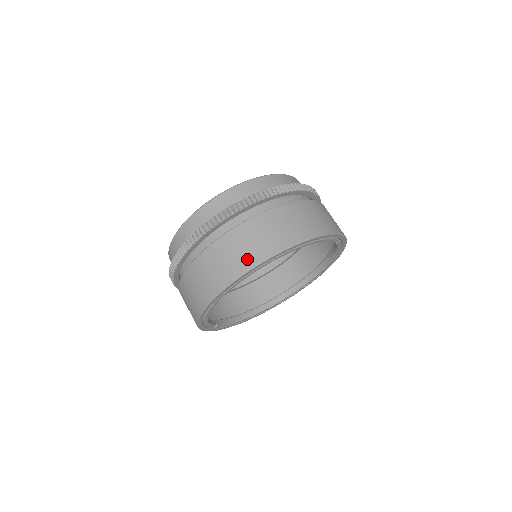
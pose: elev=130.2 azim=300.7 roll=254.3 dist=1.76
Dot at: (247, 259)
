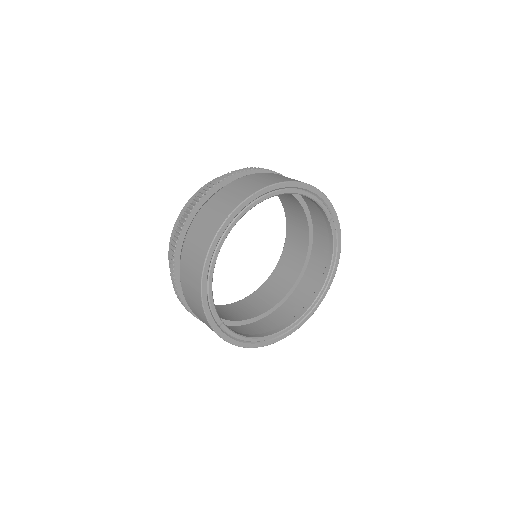
Dot at: (246, 192)
